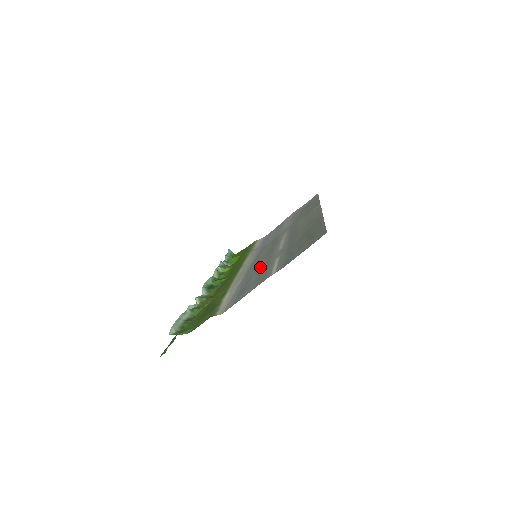
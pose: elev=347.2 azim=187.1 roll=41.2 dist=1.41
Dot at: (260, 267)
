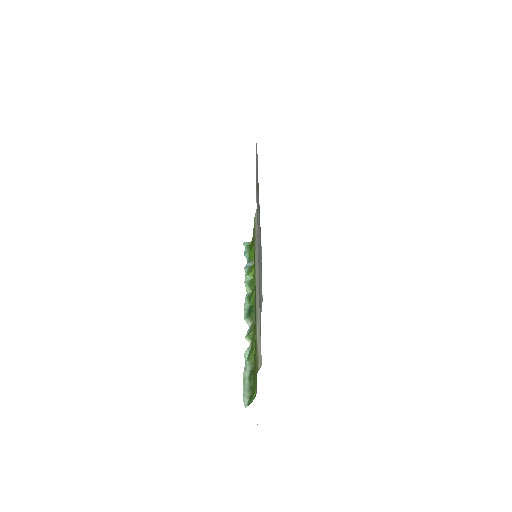
Dot at: occluded
